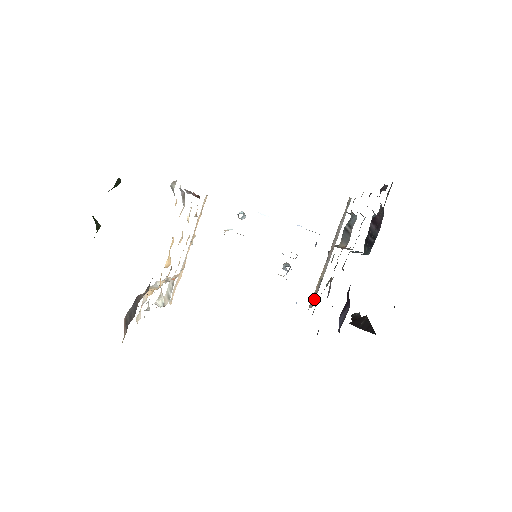
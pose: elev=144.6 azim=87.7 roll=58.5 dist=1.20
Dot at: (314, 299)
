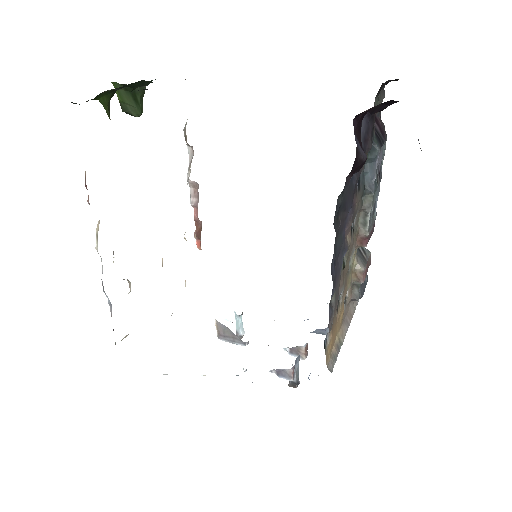
Dot at: (333, 363)
